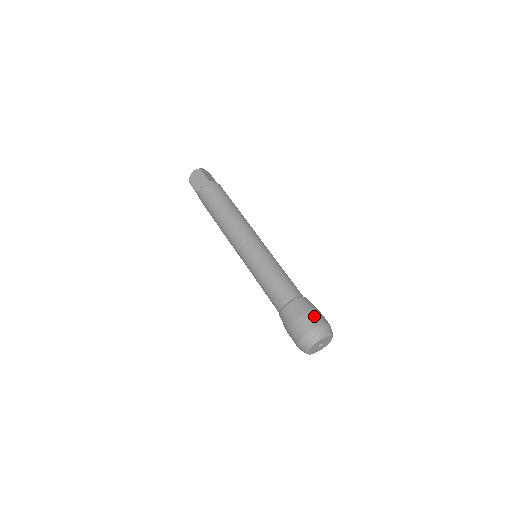
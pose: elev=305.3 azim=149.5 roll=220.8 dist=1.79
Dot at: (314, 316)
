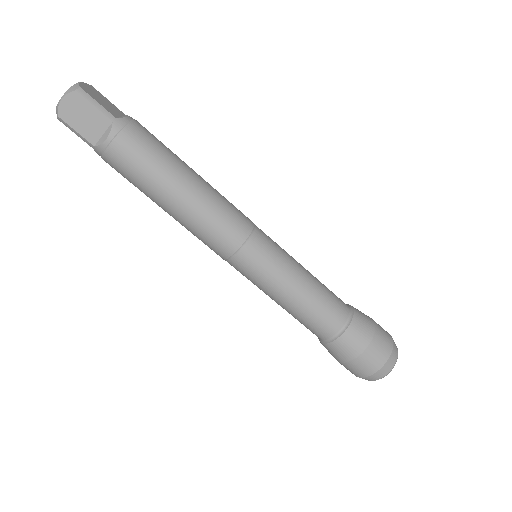
Dot at: (354, 368)
